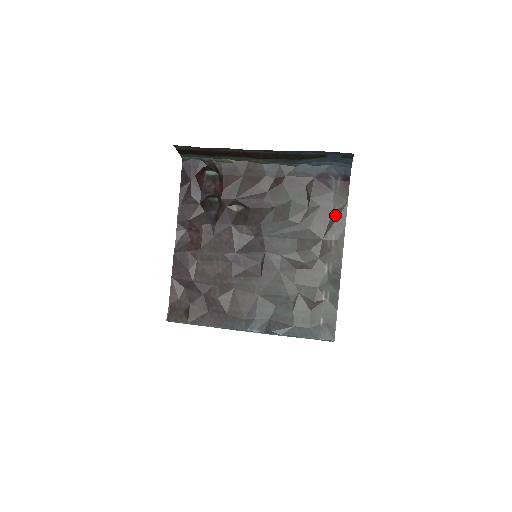
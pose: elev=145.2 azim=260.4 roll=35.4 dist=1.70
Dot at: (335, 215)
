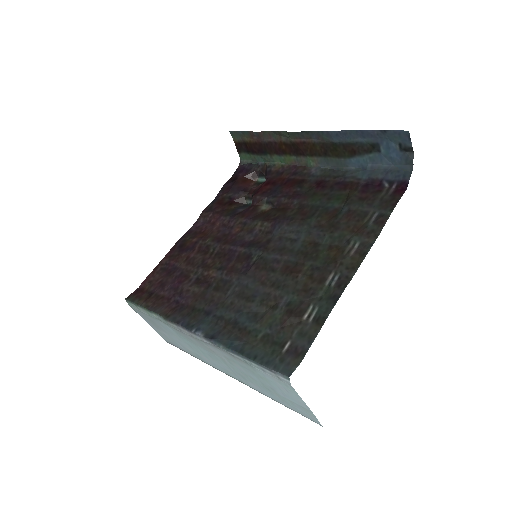
Dot at: (371, 221)
